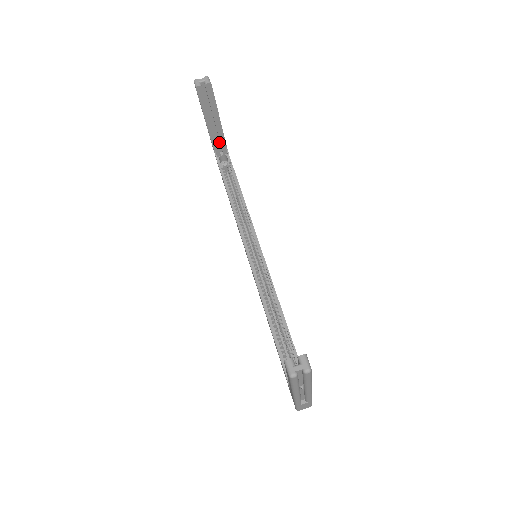
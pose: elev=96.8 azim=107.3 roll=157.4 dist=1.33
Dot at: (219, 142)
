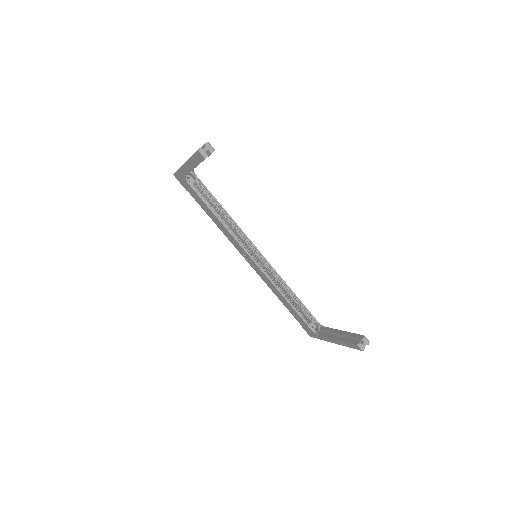
Dot at: occluded
